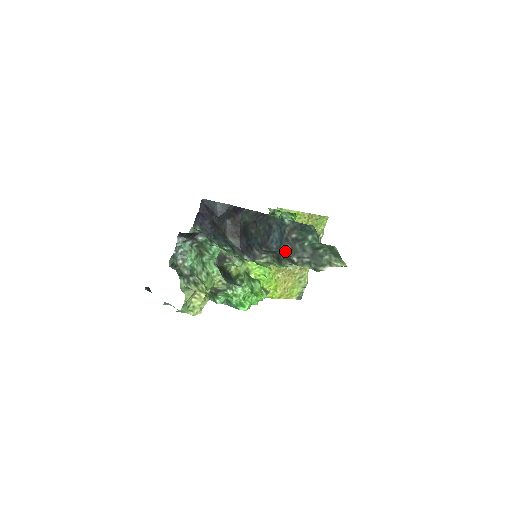
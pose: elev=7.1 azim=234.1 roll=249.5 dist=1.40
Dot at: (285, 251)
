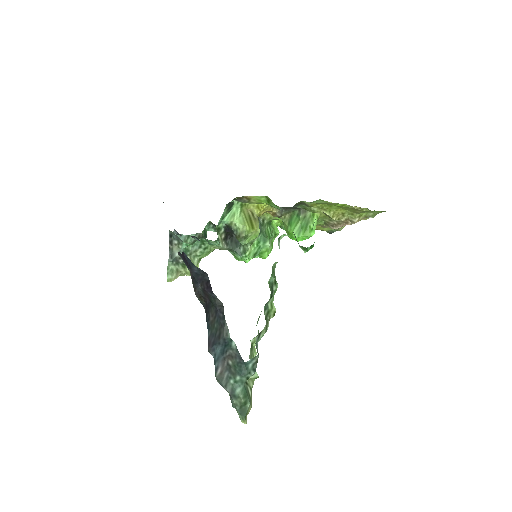
Dot at: (215, 371)
